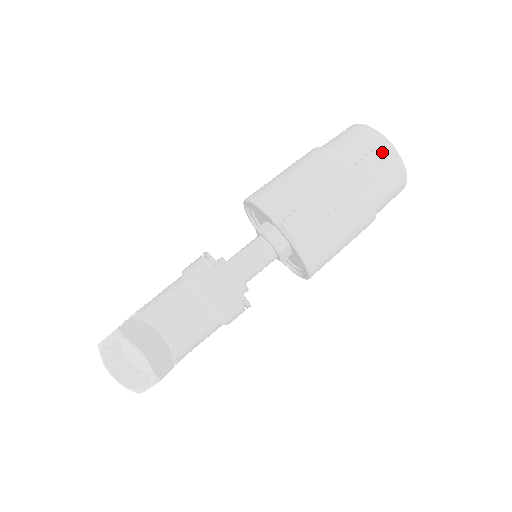
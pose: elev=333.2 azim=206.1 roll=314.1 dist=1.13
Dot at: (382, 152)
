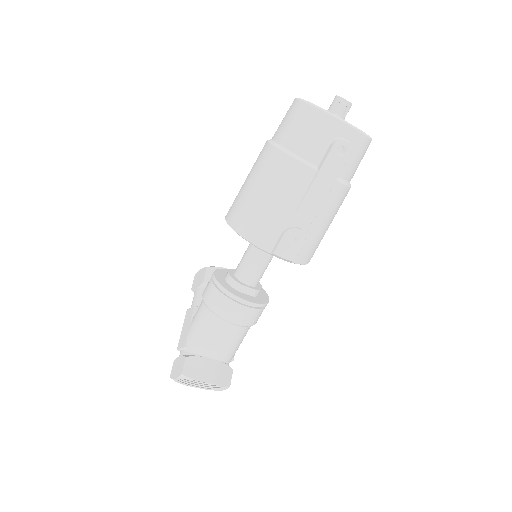
Dot at: (342, 143)
